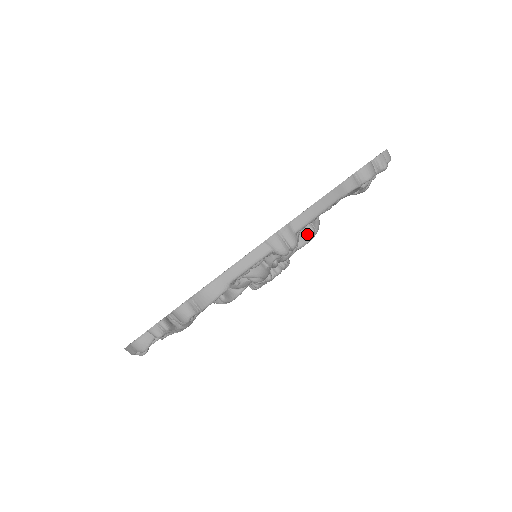
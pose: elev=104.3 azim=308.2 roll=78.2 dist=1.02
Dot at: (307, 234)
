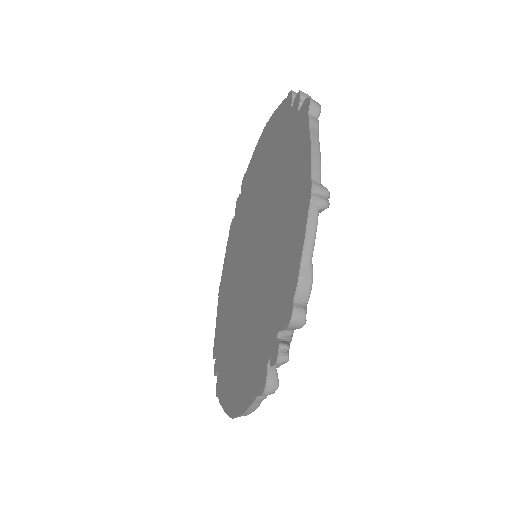
Dot at: occluded
